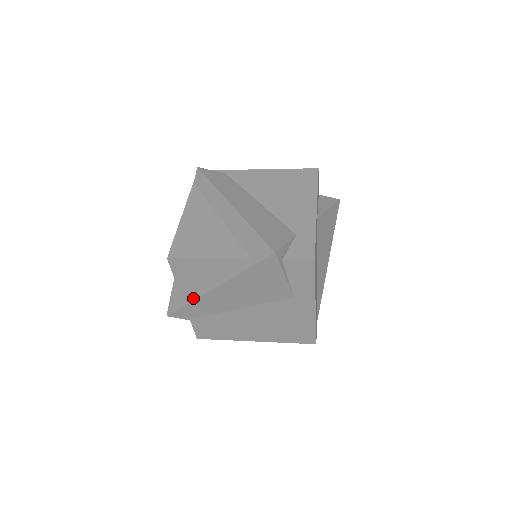
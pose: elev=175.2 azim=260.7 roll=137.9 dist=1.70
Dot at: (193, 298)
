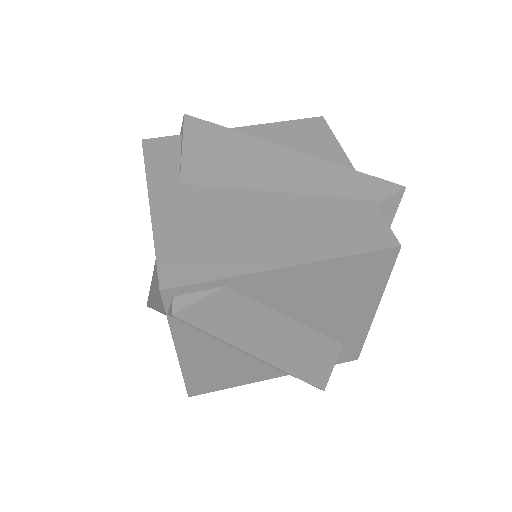
Dot at: occluded
